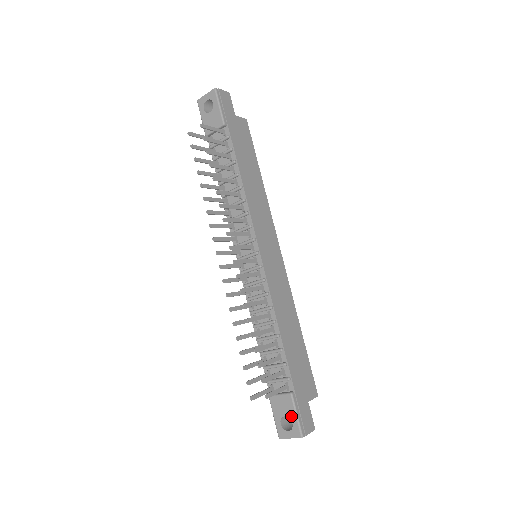
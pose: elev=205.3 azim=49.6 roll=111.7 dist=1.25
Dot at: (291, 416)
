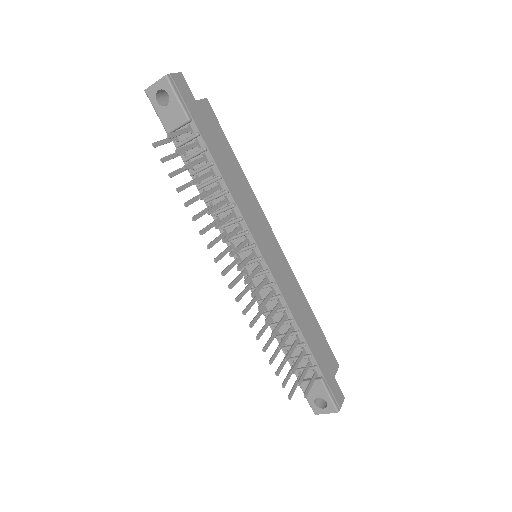
Dot at: (324, 397)
